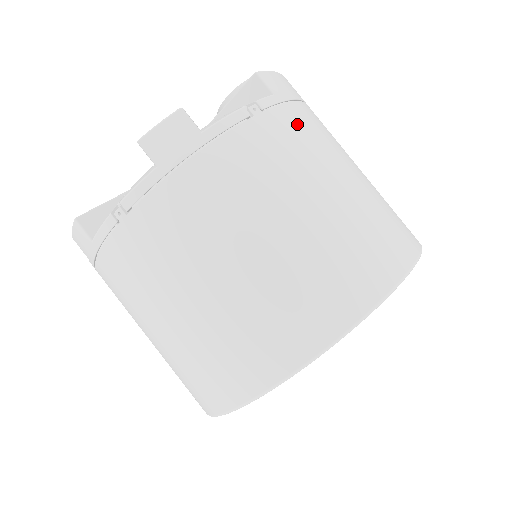
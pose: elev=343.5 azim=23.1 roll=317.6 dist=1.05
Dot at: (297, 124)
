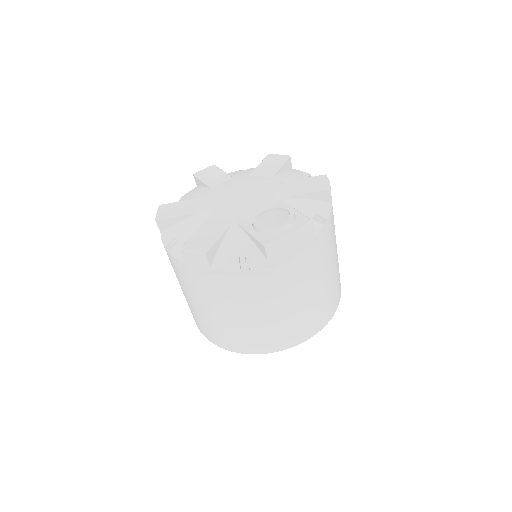
Dot at: (271, 279)
